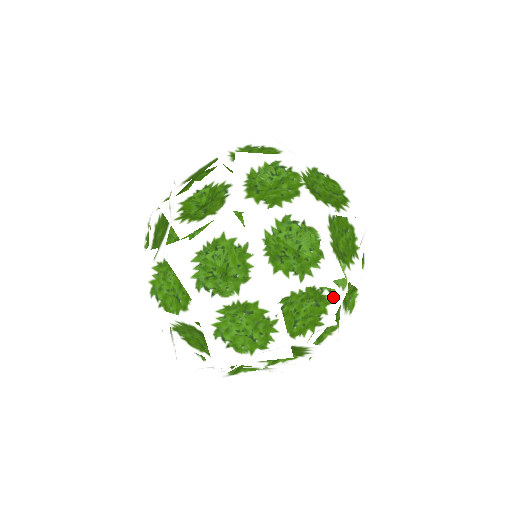
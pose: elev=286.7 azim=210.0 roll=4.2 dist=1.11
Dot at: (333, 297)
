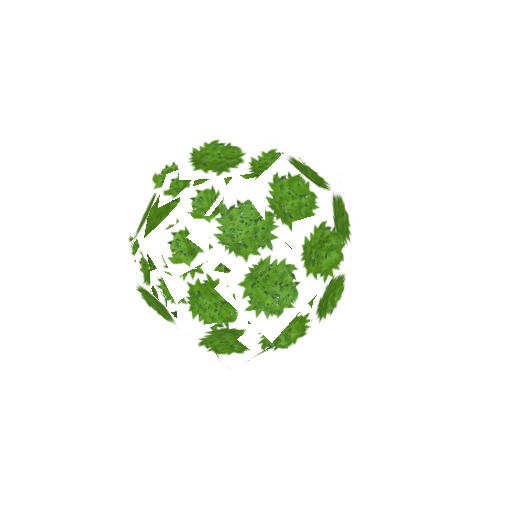
Dot at: occluded
